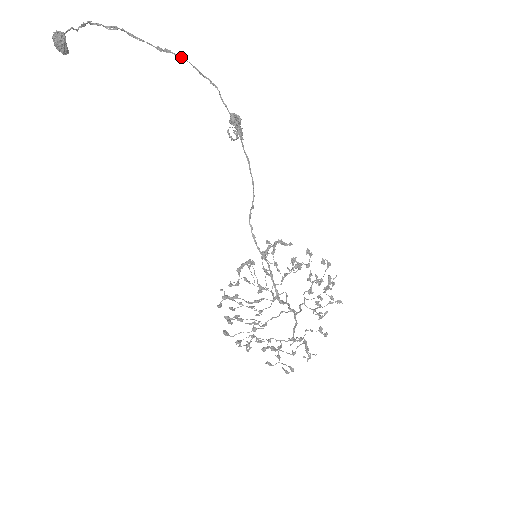
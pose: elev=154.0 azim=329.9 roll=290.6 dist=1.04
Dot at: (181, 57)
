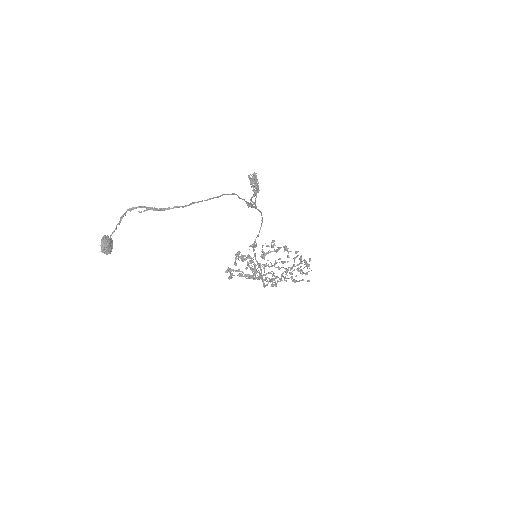
Dot at: occluded
